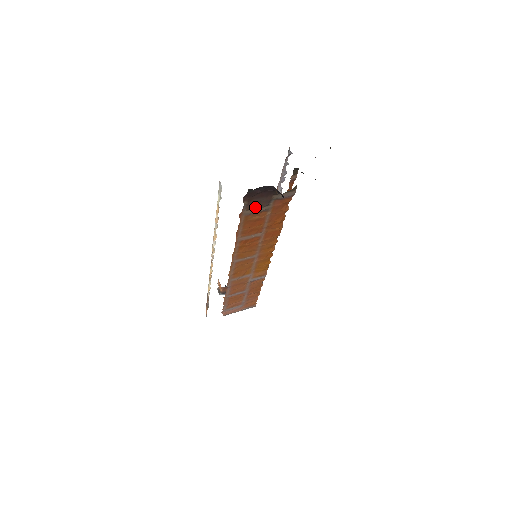
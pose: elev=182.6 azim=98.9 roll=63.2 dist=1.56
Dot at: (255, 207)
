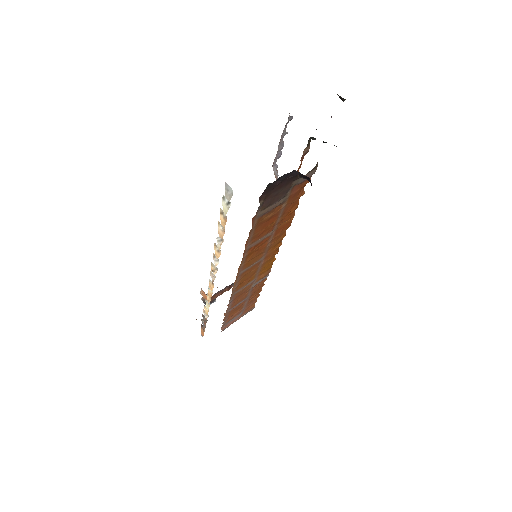
Dot at: (271, 203)
